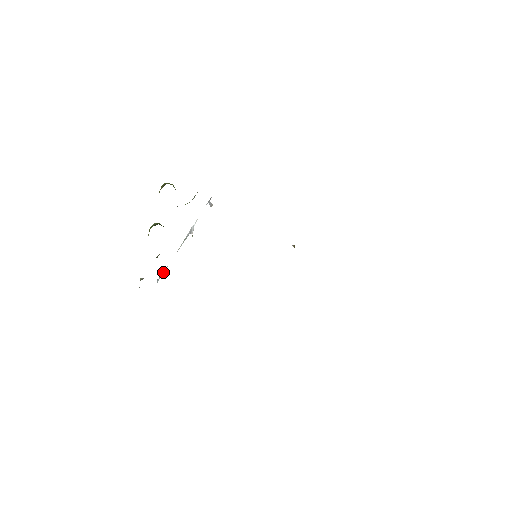
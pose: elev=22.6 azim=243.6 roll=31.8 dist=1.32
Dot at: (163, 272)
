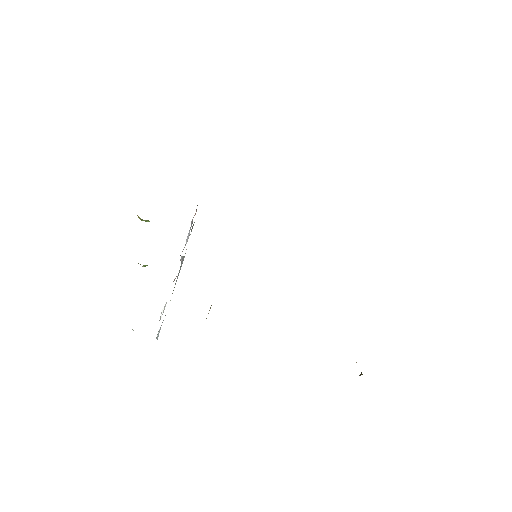
Dot at: occluded
